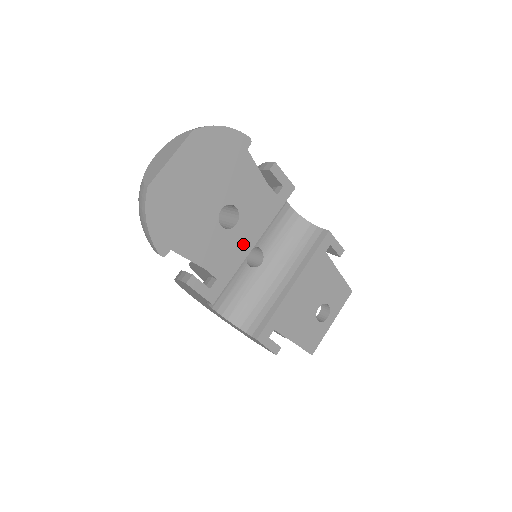
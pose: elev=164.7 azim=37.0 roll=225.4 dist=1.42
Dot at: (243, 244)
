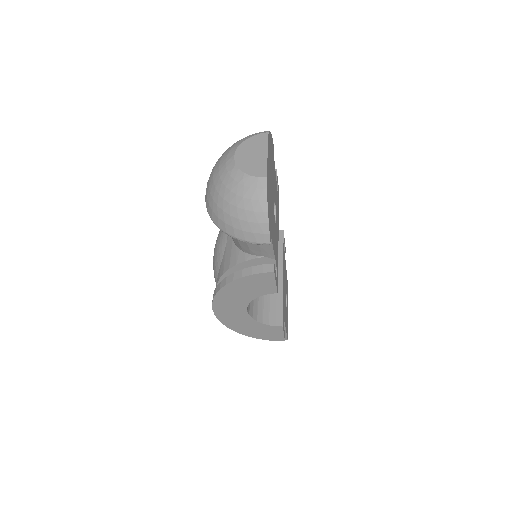
Dot at: (277, 238)
